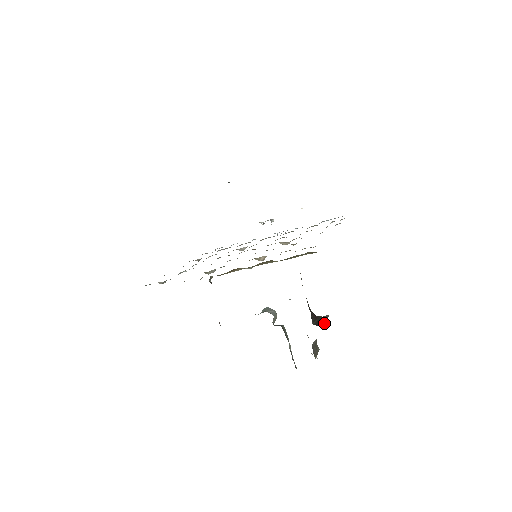
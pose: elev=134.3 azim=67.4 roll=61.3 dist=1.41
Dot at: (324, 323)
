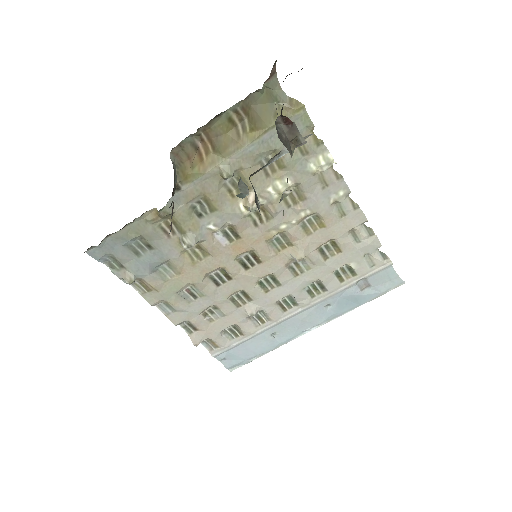
Dot at: occluded
